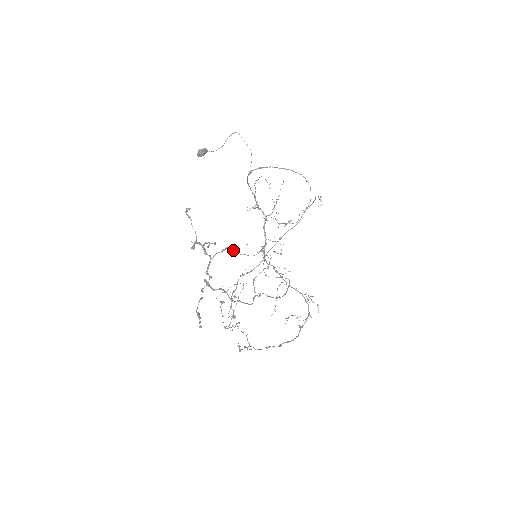
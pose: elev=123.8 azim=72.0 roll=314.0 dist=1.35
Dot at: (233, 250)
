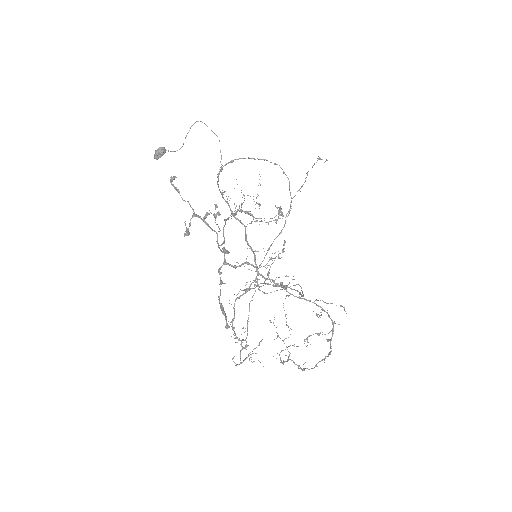
Dot at: (247, 212)
